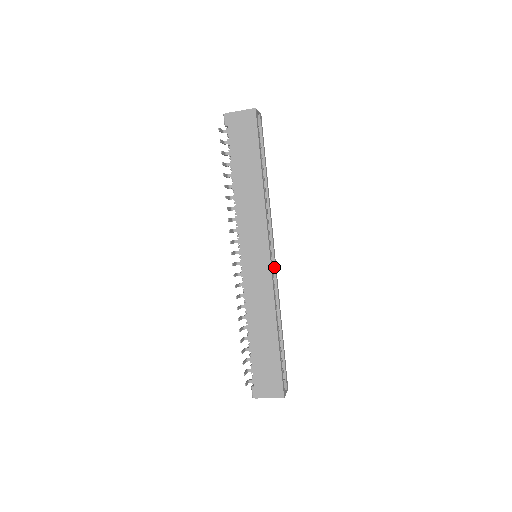
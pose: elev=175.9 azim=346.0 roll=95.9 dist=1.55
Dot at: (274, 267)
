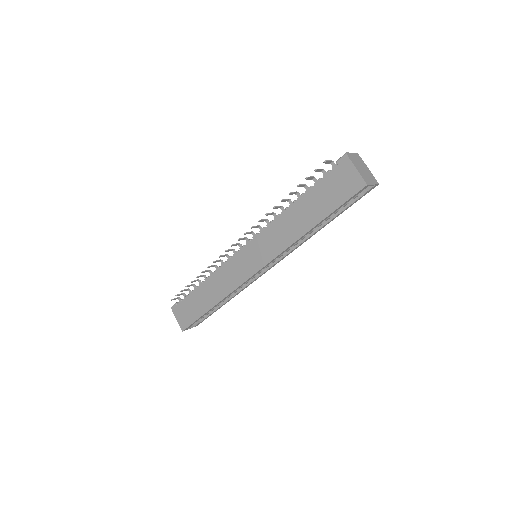
Dot at: (260, 274)
